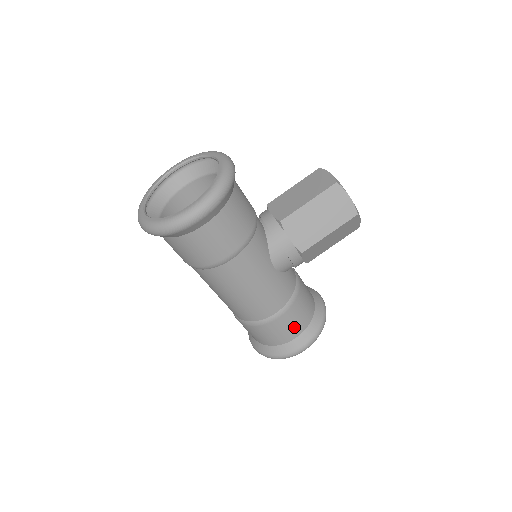
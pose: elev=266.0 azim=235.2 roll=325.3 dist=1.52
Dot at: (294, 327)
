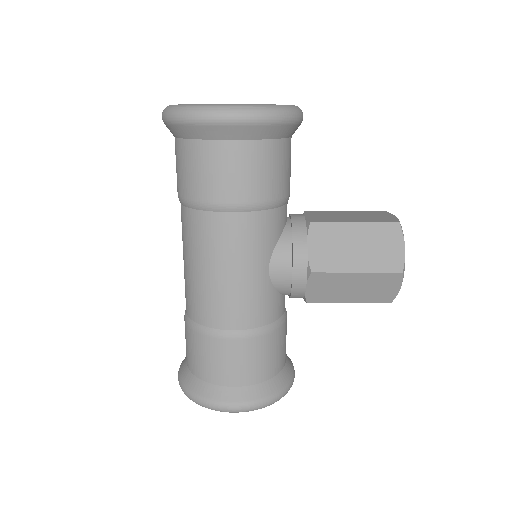
Dot at: (242, 369)
